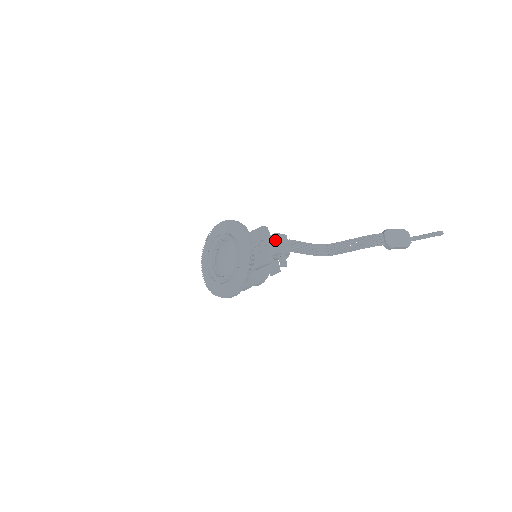
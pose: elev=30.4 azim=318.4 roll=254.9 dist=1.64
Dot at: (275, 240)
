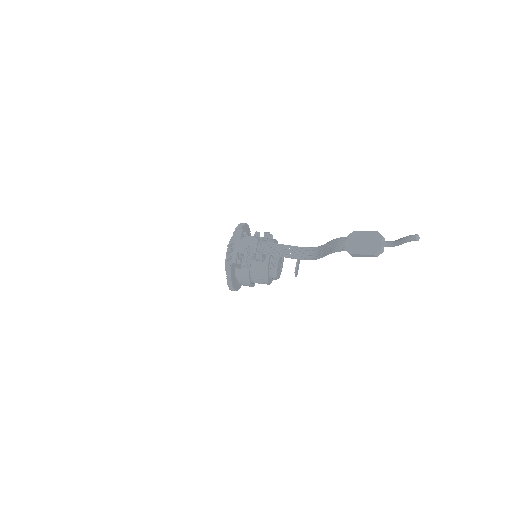
Dot at: (243, 242)
